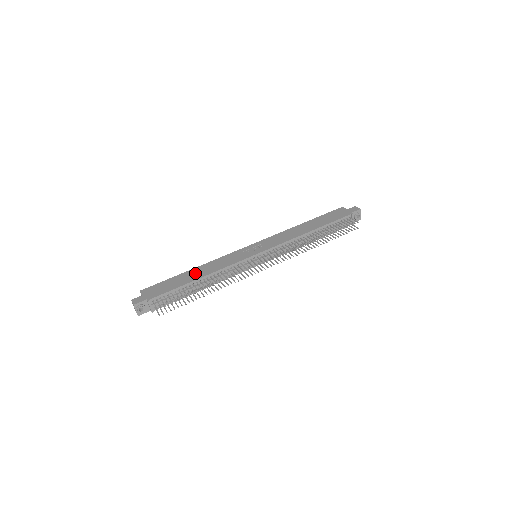
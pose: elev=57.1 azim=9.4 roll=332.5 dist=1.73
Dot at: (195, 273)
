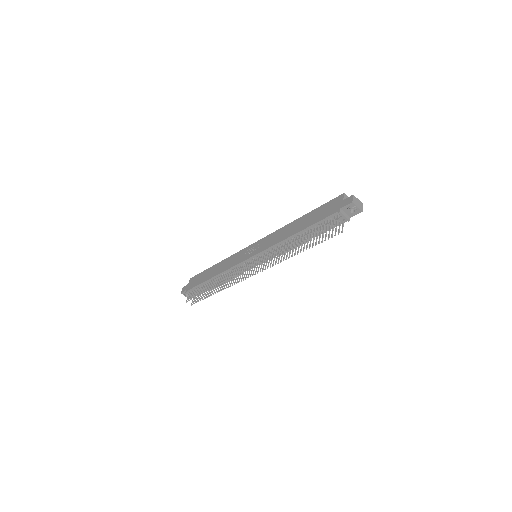
Dot at: (214, 270)
